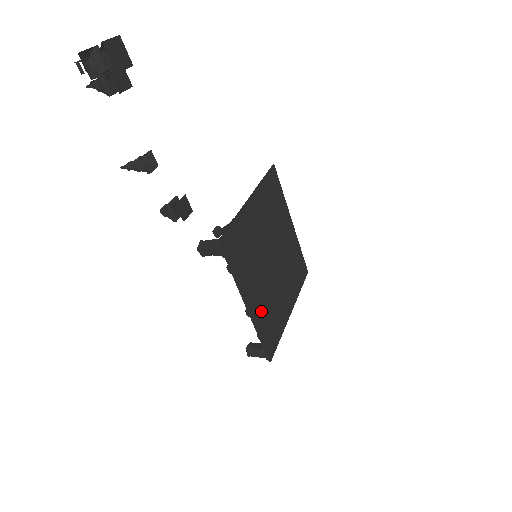
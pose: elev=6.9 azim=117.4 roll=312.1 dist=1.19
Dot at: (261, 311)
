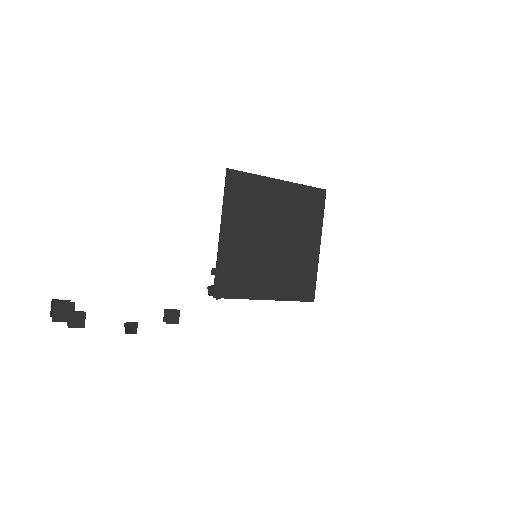
Dot at: (283, 286)
